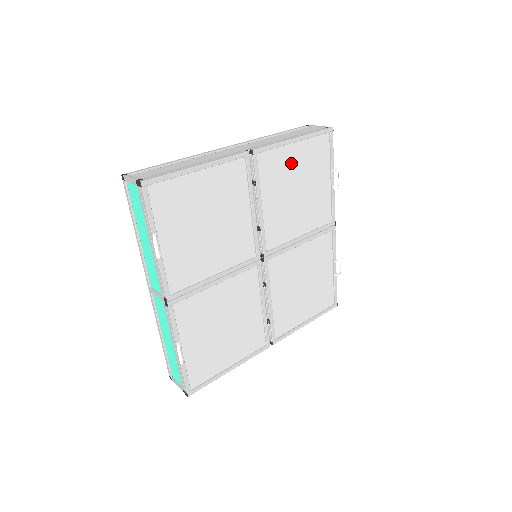
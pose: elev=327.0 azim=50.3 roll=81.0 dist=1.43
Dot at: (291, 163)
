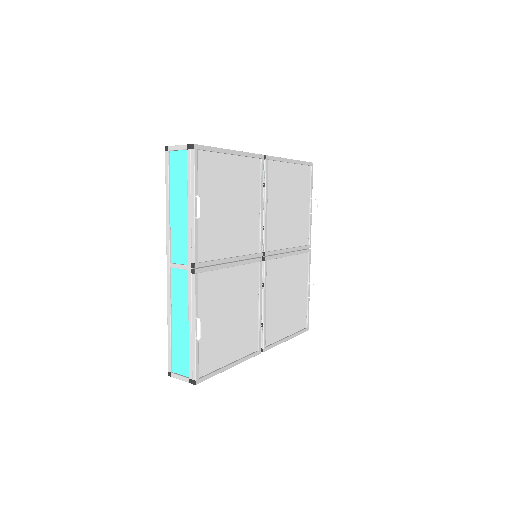
Dot at: (287, 179)
